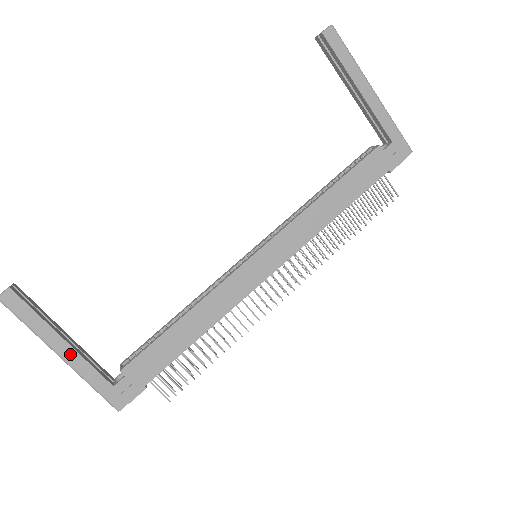
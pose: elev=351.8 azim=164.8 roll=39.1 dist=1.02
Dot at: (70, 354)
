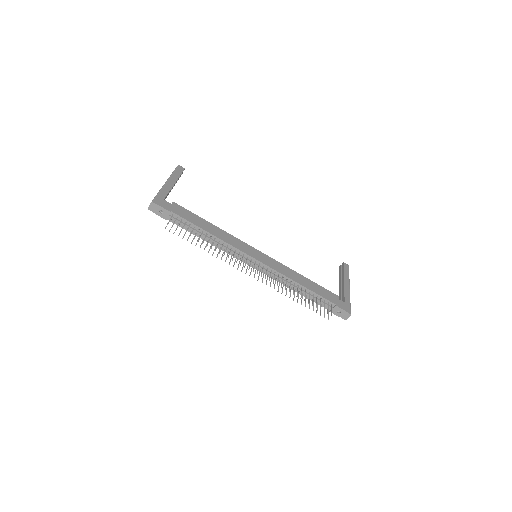
Dot at: (170, 185)
